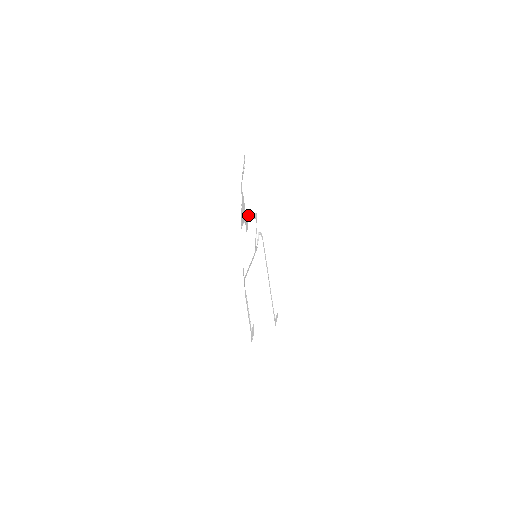
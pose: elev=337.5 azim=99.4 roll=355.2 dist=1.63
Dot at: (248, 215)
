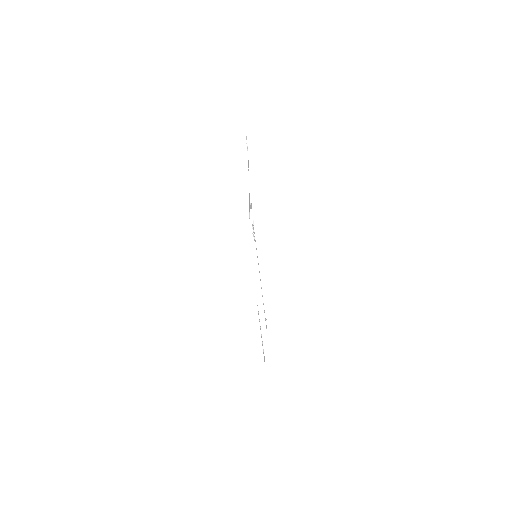
Dot at: occluded
